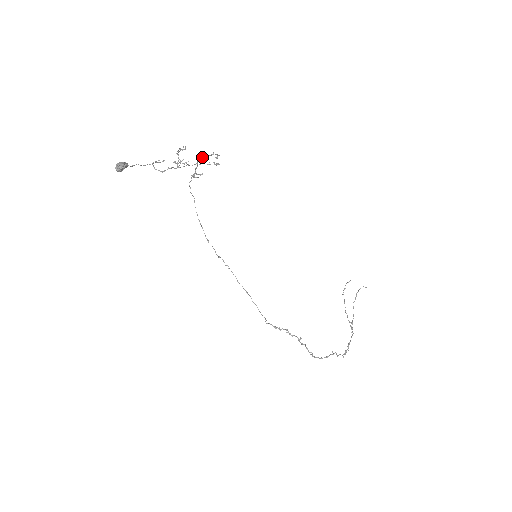
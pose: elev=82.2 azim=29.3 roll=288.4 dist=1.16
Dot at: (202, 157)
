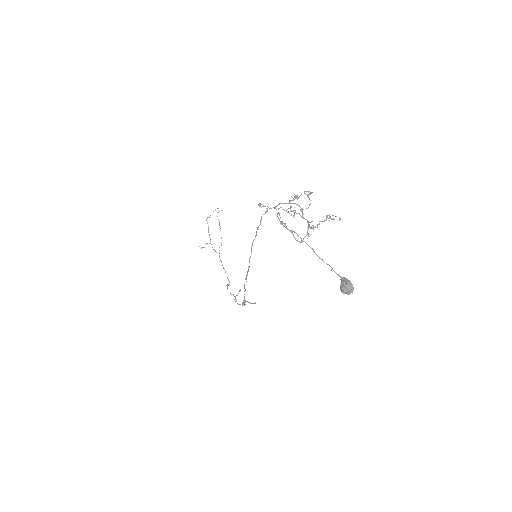
Dot at: occluded
